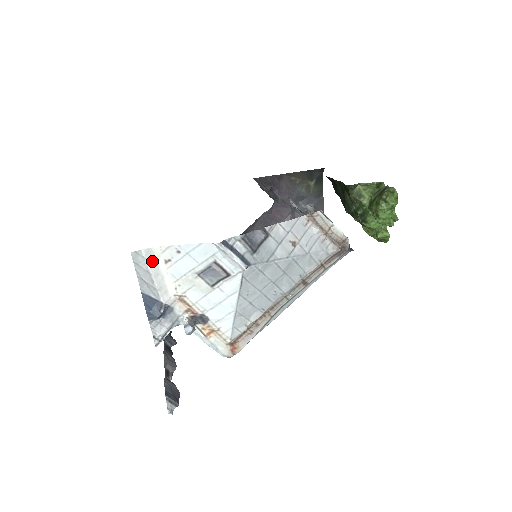
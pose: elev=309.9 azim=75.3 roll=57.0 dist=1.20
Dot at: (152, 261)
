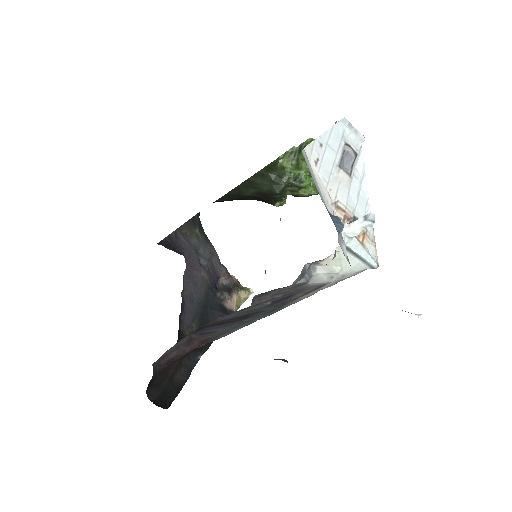
Dot at: (309, 165)
